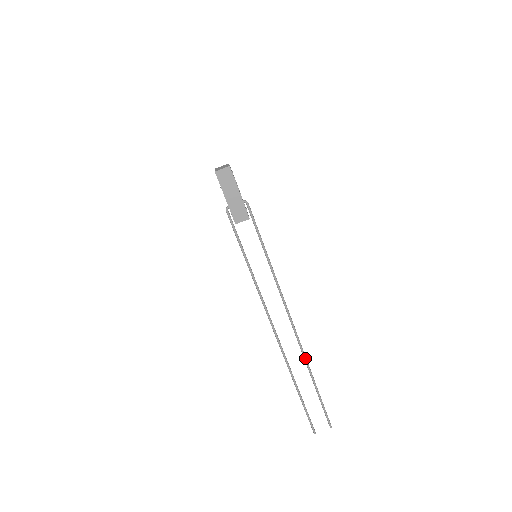
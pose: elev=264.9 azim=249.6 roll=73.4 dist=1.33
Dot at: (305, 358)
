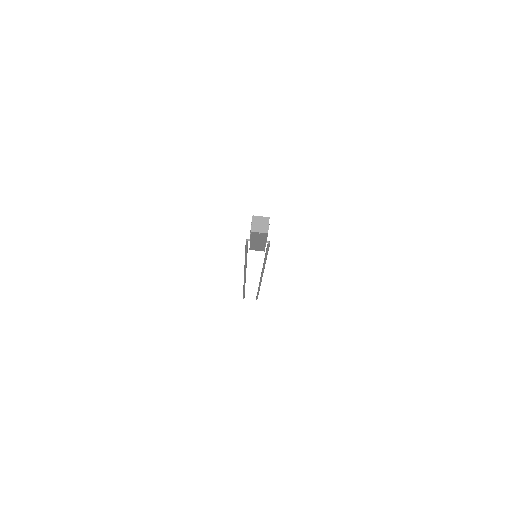
Dot at: occluded
